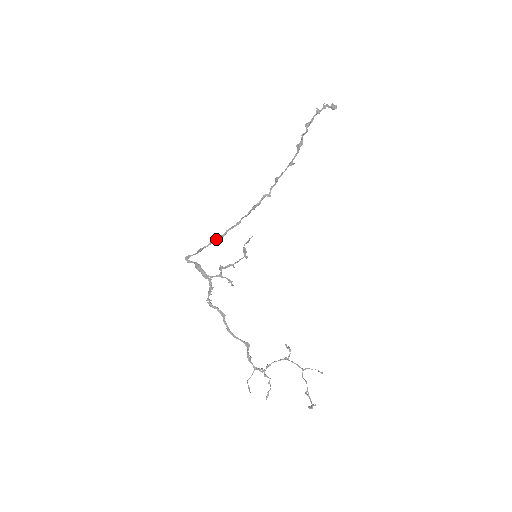
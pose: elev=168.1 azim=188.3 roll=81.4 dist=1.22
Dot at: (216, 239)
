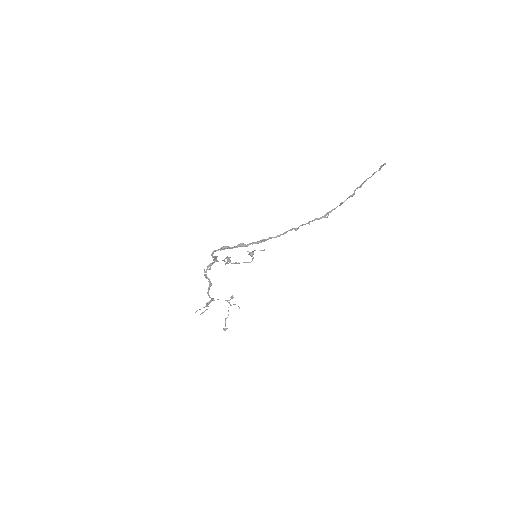
Dot at: (241, 246)
